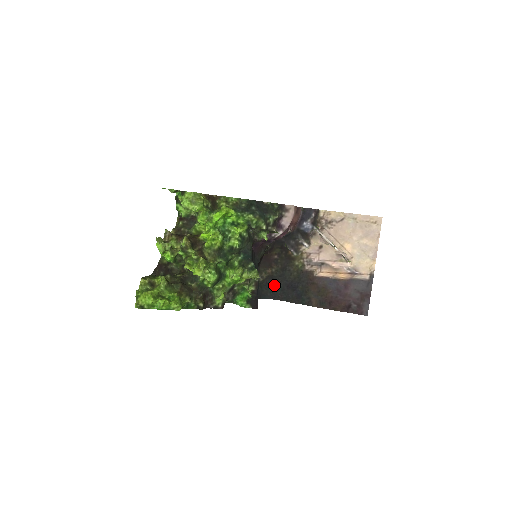
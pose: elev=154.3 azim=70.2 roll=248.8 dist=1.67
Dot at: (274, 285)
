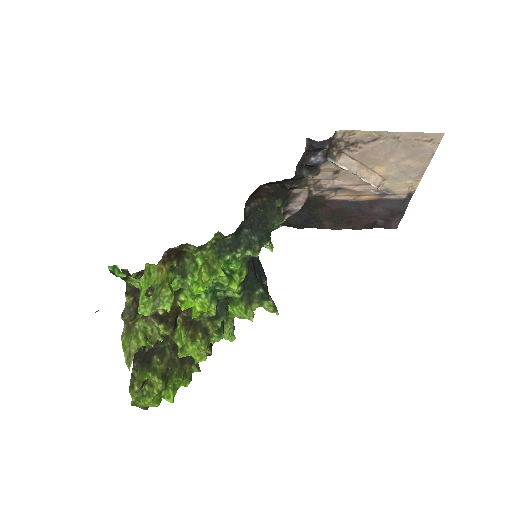
Dot at: occluded
